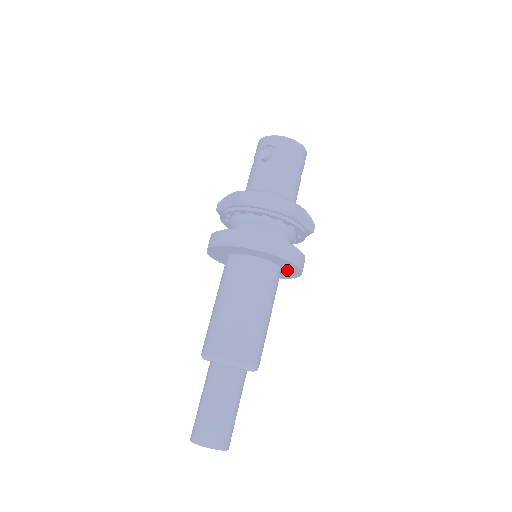
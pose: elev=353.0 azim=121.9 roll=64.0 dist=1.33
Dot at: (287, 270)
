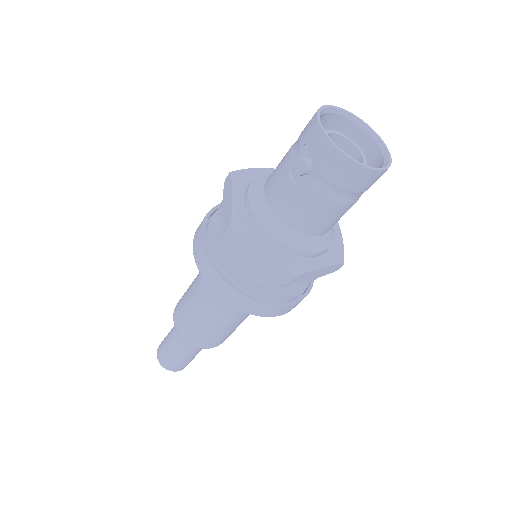
Dot at: occluded
